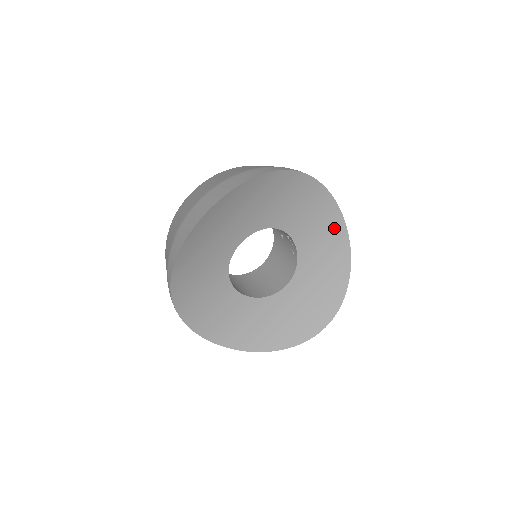
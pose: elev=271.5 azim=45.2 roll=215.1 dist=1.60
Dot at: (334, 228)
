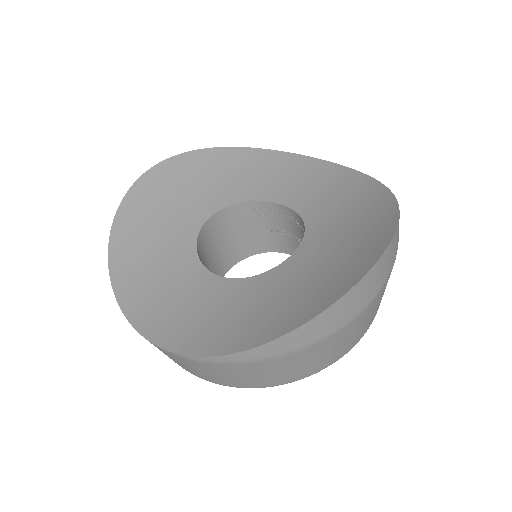
Dot at: (349, 182)
